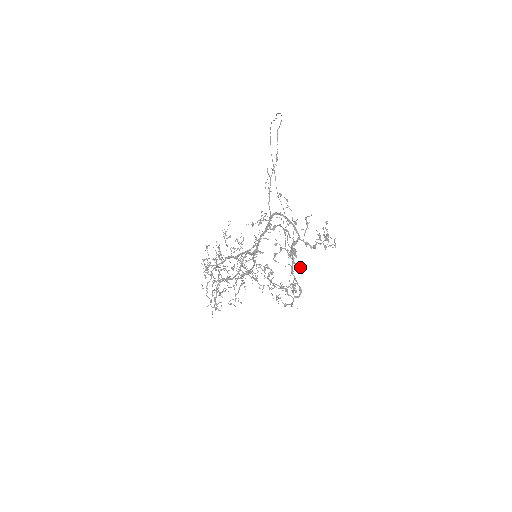
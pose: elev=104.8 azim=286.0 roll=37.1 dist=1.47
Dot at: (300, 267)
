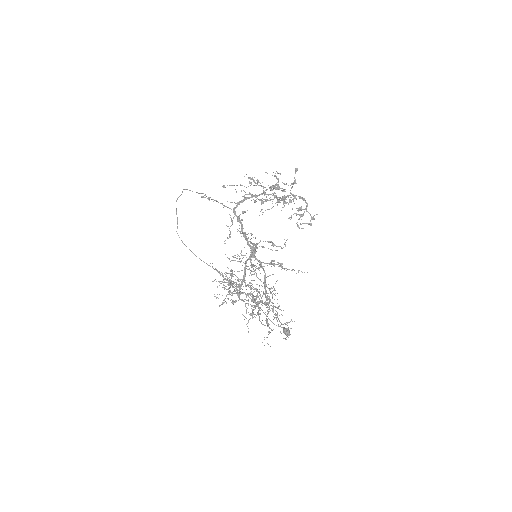
Dot at: (285, 196)
